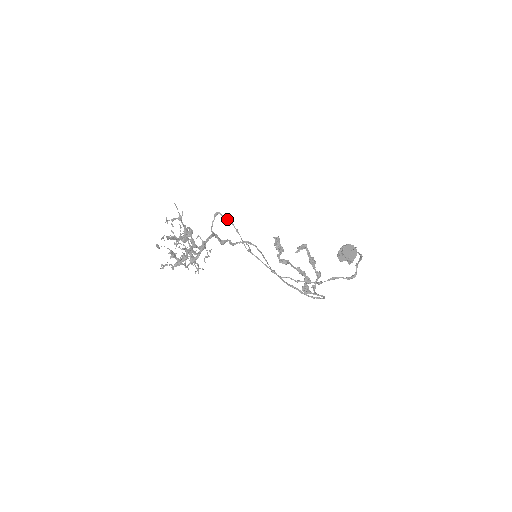
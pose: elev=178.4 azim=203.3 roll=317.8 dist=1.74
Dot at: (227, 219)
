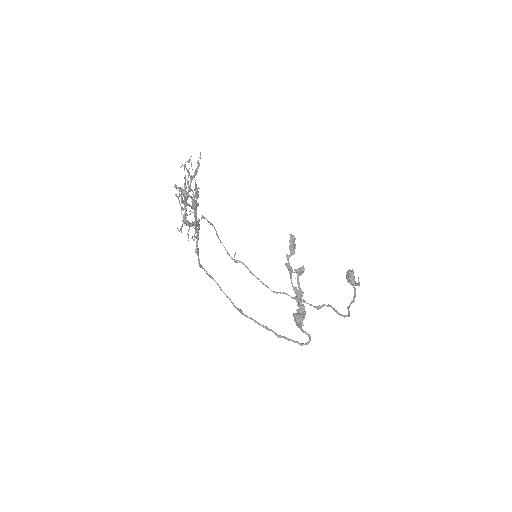
Dot at: (214, 227)
